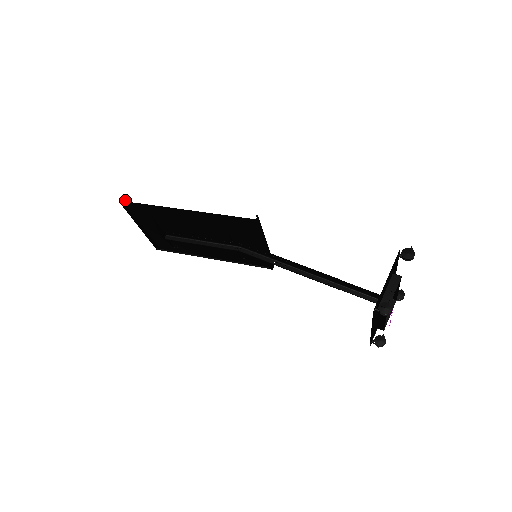
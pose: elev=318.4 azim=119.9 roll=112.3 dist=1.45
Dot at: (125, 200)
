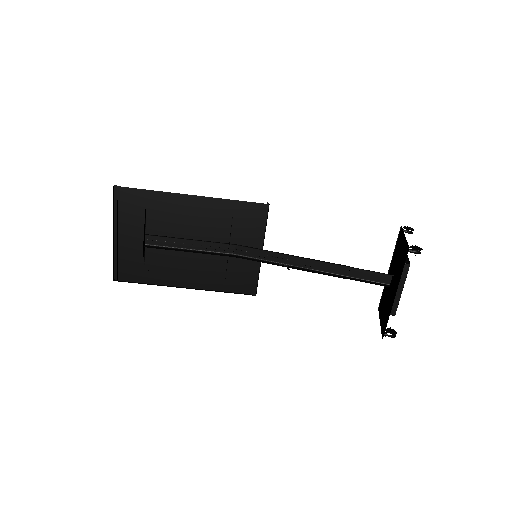
Dot at: (119, 187)
